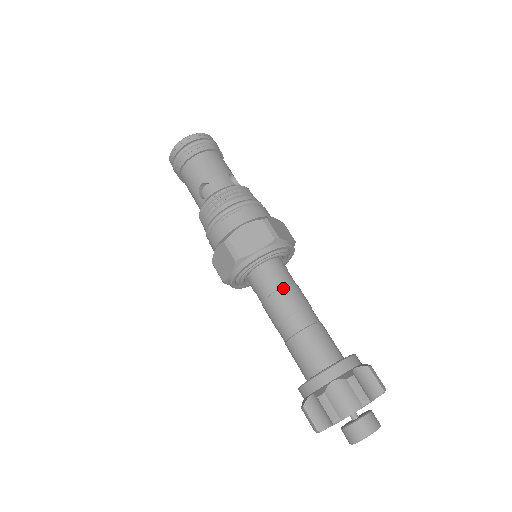
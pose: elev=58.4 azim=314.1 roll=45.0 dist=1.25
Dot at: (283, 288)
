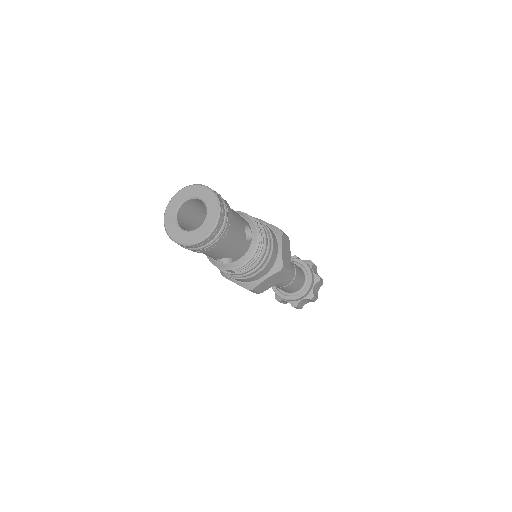
Dot at: occluded
